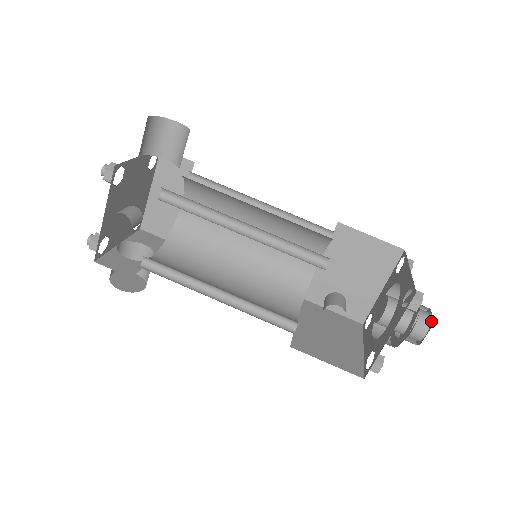
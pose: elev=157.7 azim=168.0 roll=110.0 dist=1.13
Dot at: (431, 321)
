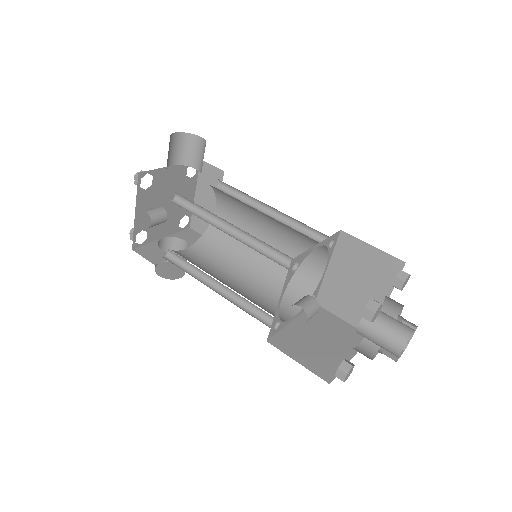
Dot at: occluded
